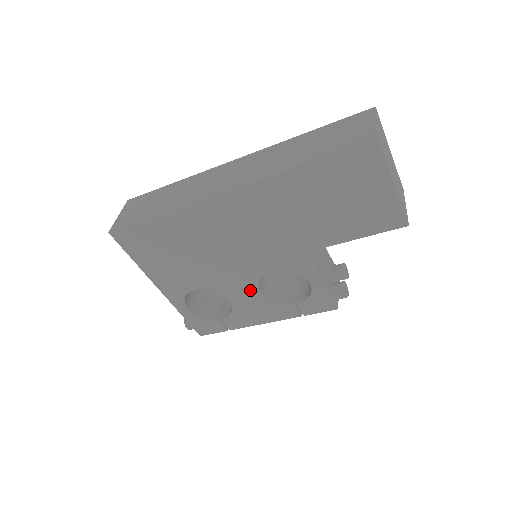
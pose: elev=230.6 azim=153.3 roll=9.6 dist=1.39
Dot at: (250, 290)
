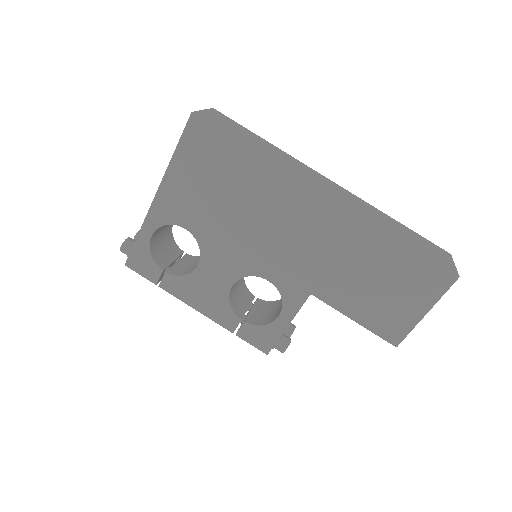
Dot at: (228, 275)
